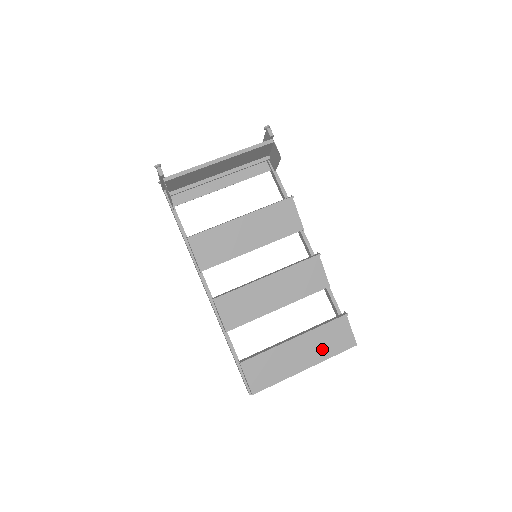
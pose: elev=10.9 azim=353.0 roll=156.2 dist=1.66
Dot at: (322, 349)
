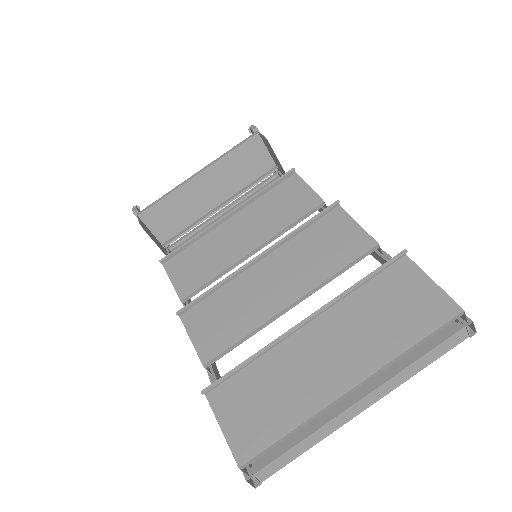
Dot at: (377, 337)
